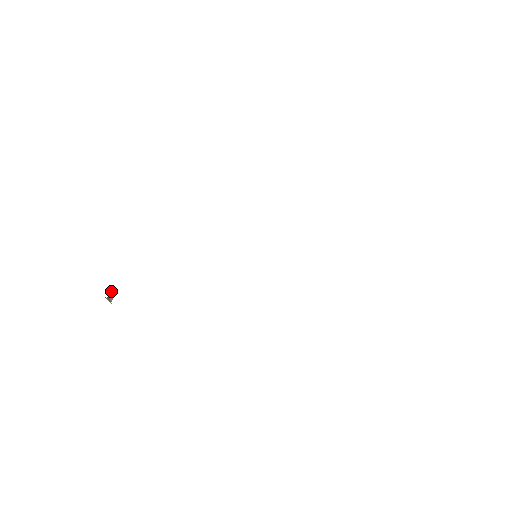
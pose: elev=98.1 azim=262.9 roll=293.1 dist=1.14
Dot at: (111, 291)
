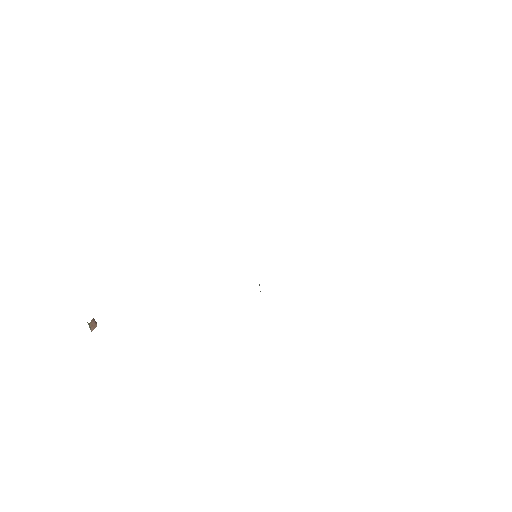
Dot at: (94, 320)
